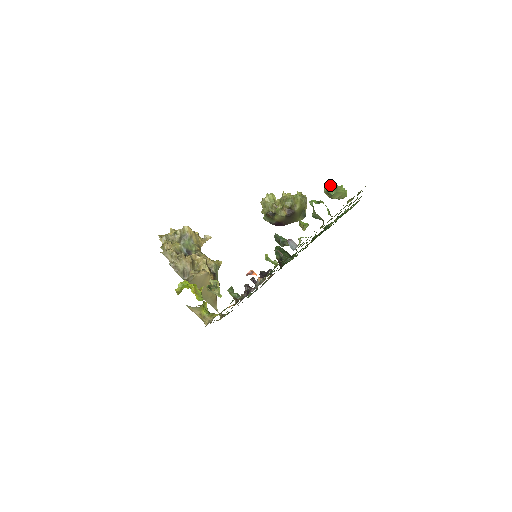
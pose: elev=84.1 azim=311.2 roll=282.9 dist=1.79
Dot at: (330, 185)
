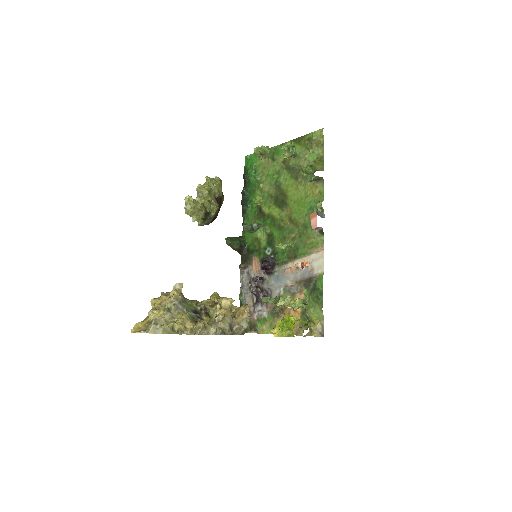
Dot at: (288, 148)
